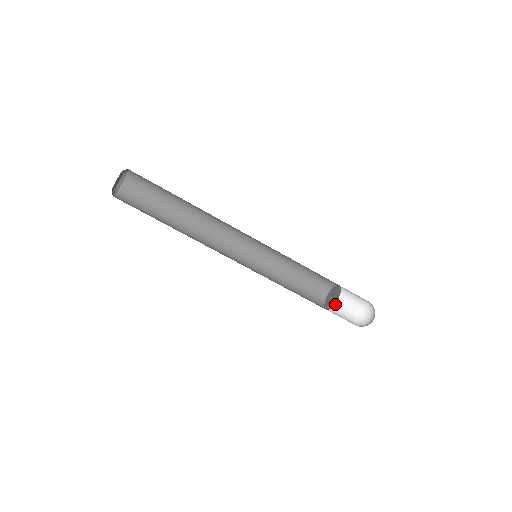
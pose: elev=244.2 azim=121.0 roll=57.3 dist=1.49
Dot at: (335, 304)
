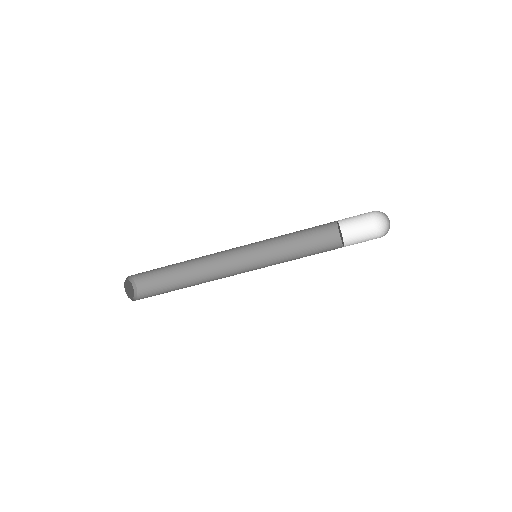
Dot at: (350, 227)
